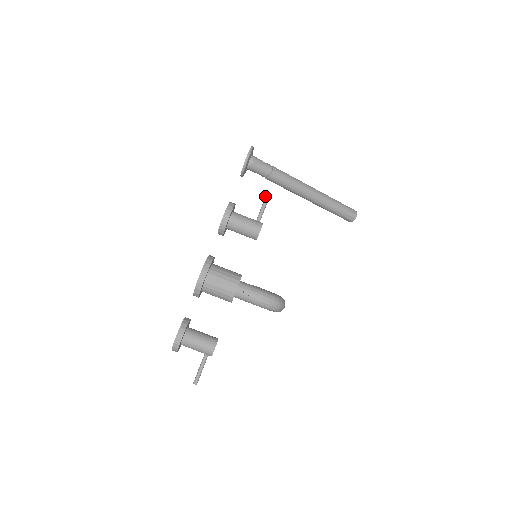
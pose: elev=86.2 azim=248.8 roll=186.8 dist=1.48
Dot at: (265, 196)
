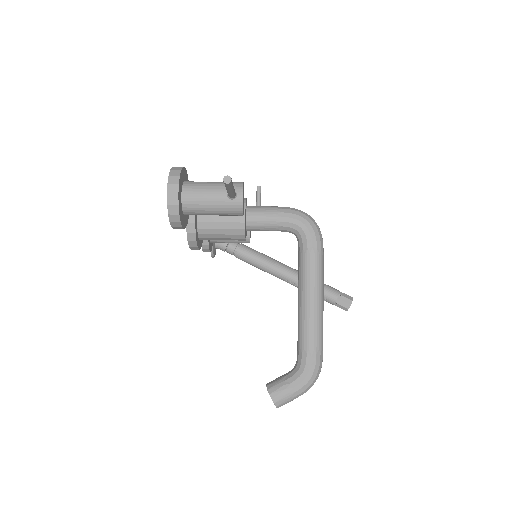
Dot at: occluded
